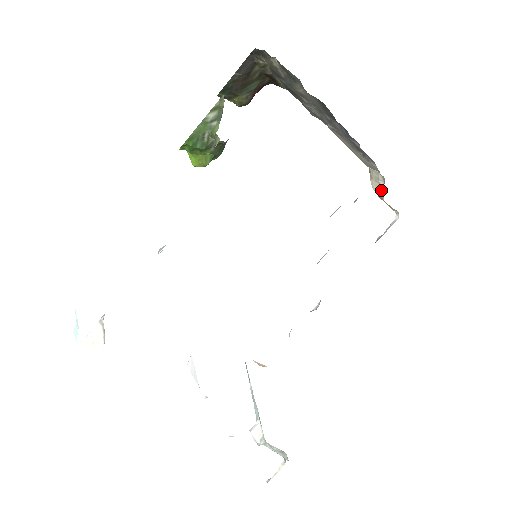
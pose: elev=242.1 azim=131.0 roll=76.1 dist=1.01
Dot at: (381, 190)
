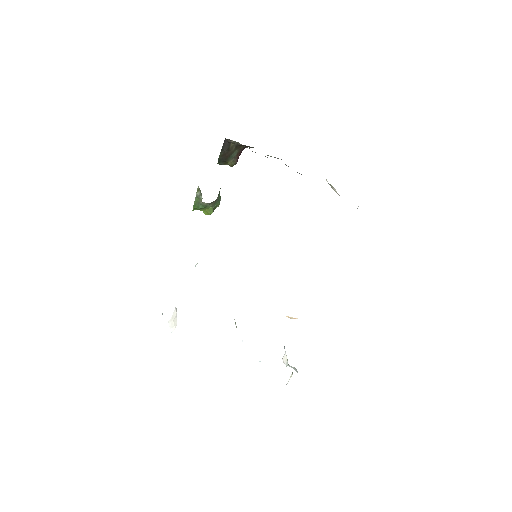
Dot at: (337, 193)
